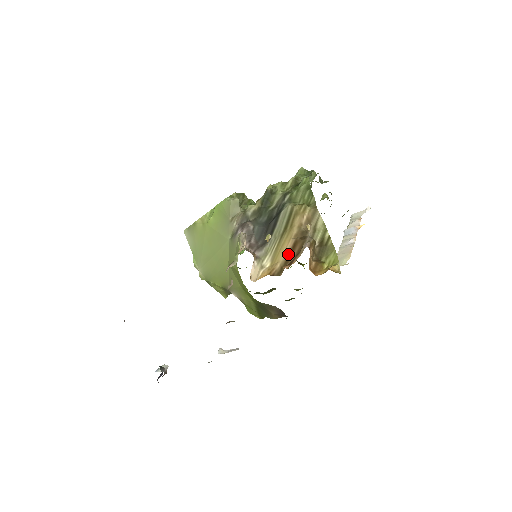
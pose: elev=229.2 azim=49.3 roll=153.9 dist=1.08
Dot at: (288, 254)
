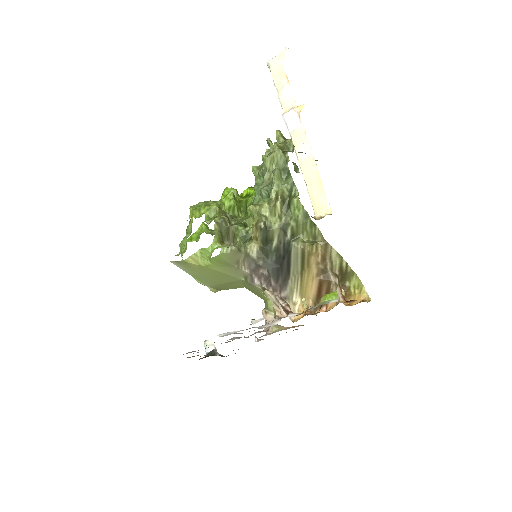
Dot at: (317, 293)
